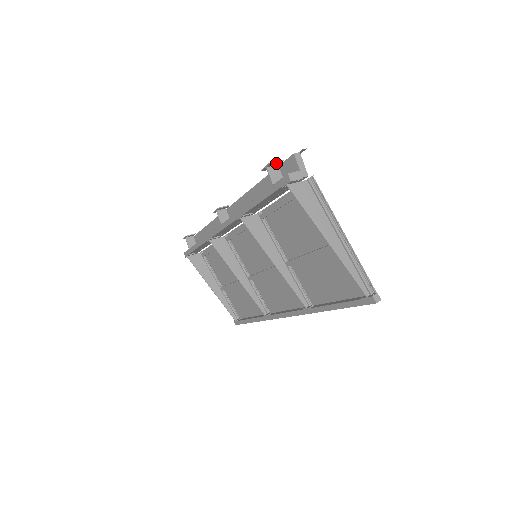
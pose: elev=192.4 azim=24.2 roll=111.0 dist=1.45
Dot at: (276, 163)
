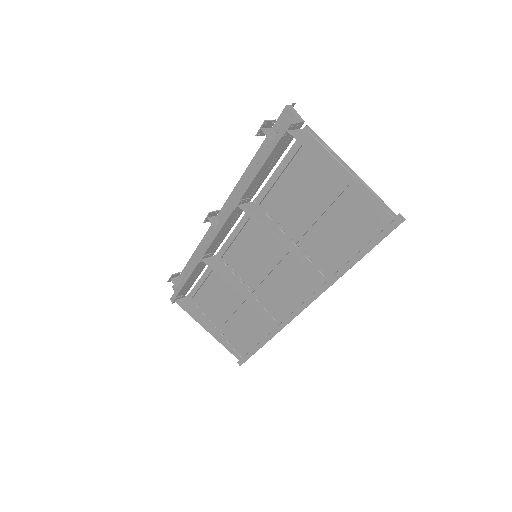
Dot at: (269, 123)
